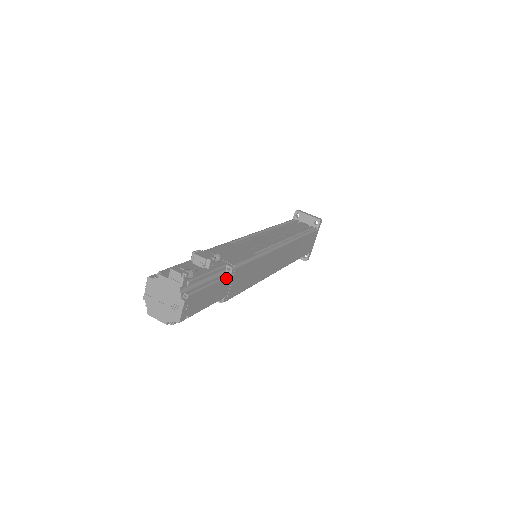
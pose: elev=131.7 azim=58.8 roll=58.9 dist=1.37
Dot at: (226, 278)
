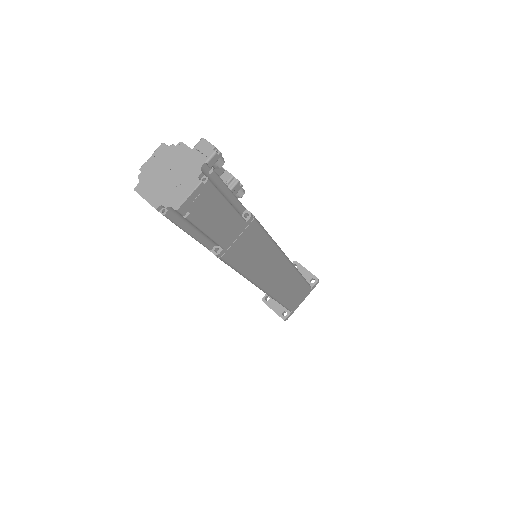
Dot at: (241, 220)
